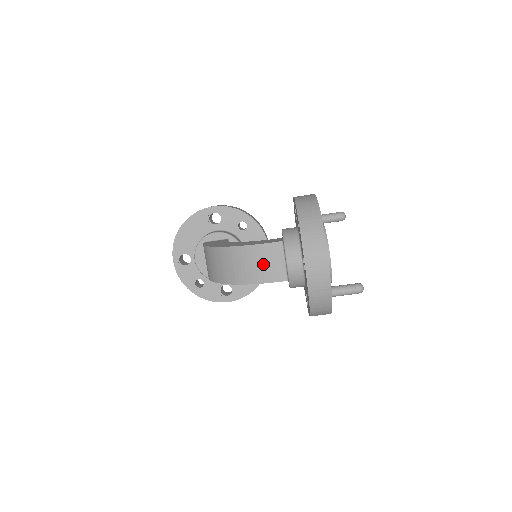
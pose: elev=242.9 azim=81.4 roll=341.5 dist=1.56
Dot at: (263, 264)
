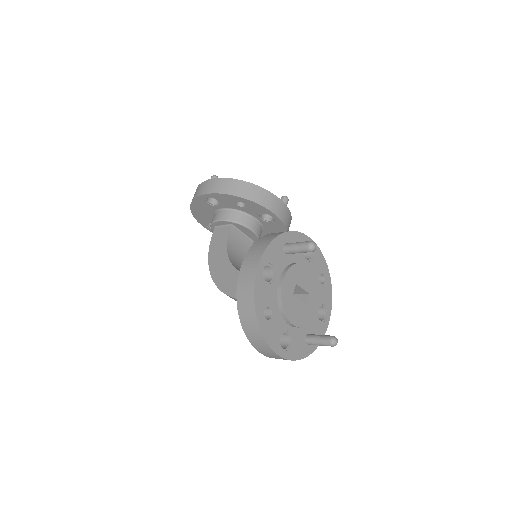
Dot at: occluded
